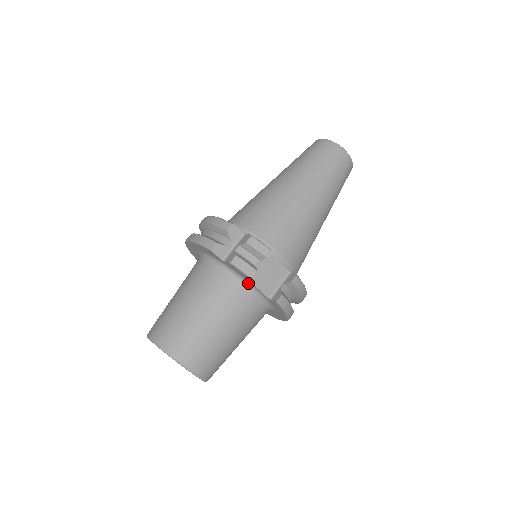
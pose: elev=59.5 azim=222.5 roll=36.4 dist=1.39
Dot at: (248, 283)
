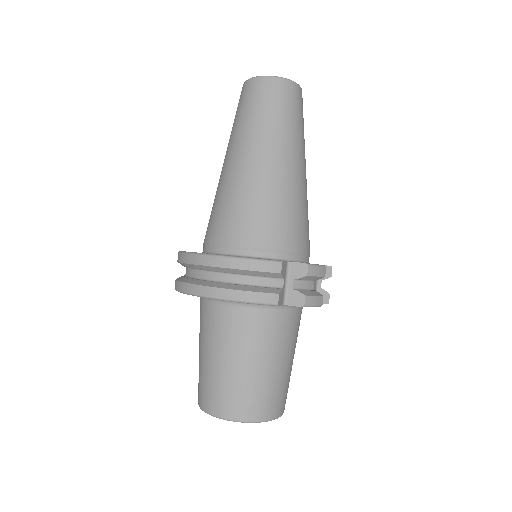
Dot at: occluded
